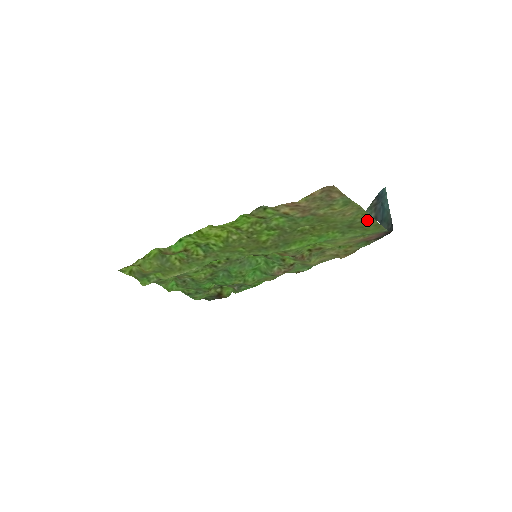
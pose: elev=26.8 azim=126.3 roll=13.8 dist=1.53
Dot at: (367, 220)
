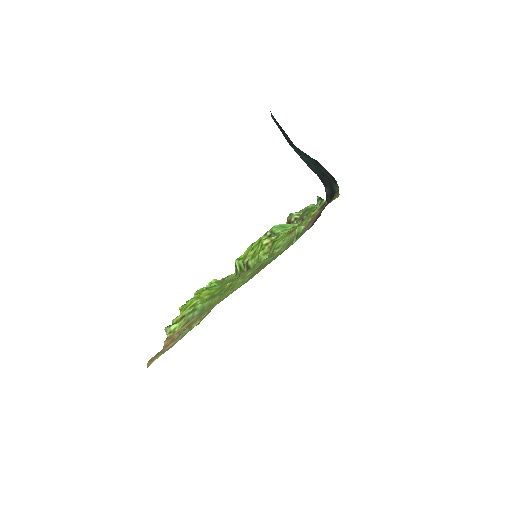
Dot at: (256, 273)
